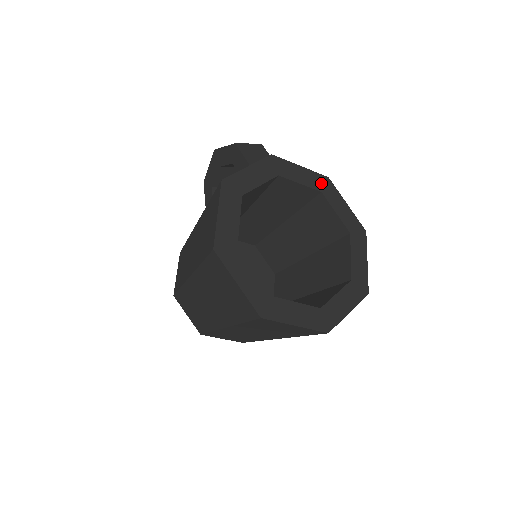
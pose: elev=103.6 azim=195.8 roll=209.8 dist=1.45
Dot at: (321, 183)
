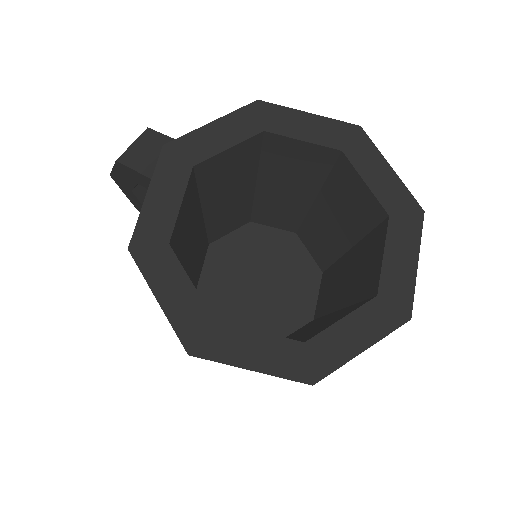
Dot at: (254, 119)
